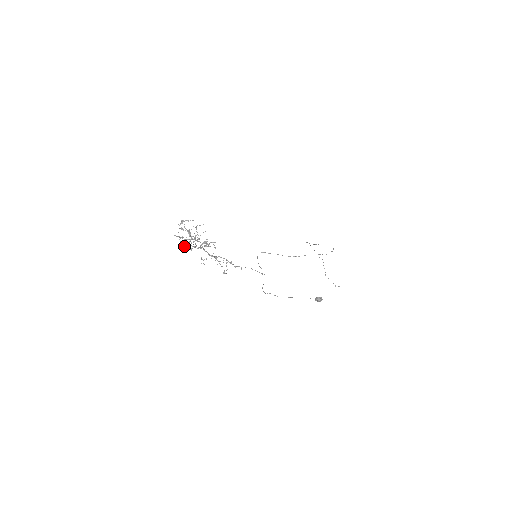
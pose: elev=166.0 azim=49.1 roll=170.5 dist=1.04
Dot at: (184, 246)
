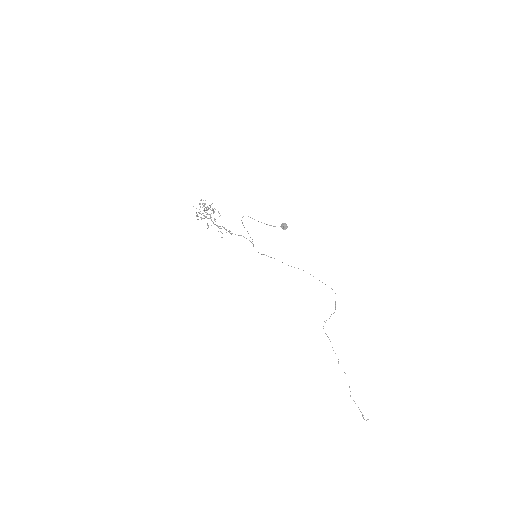
Dot at: occluded
